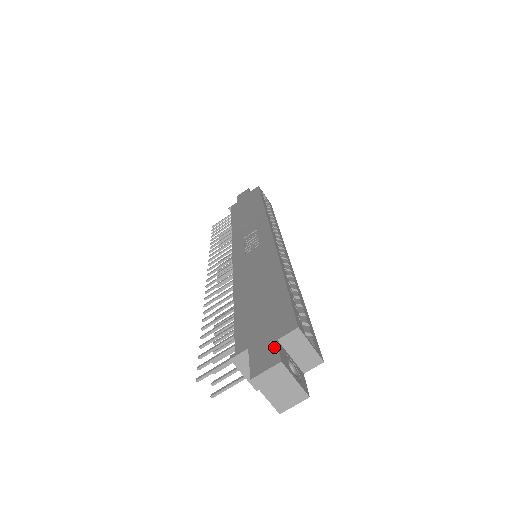
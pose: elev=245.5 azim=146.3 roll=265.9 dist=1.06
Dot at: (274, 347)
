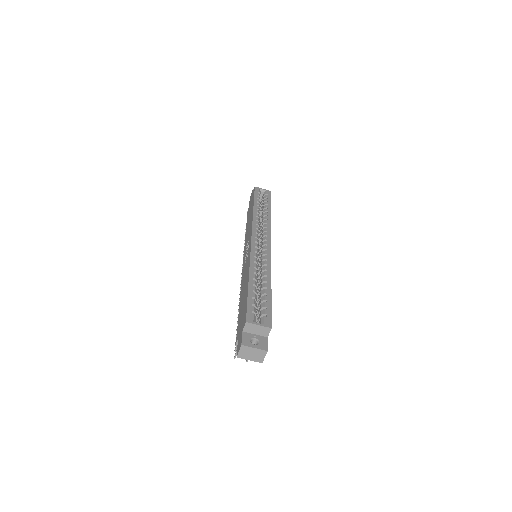
Dot at: (241, 336)
